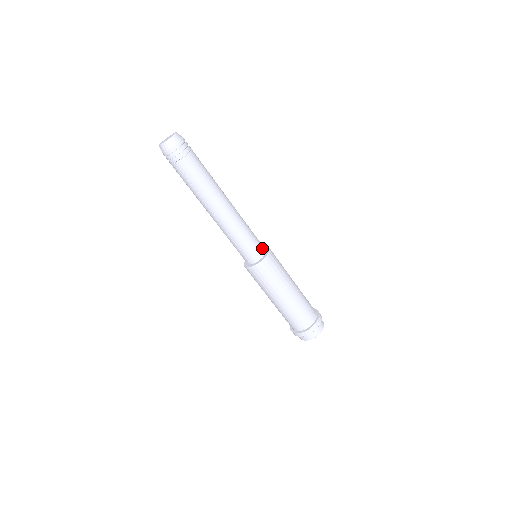
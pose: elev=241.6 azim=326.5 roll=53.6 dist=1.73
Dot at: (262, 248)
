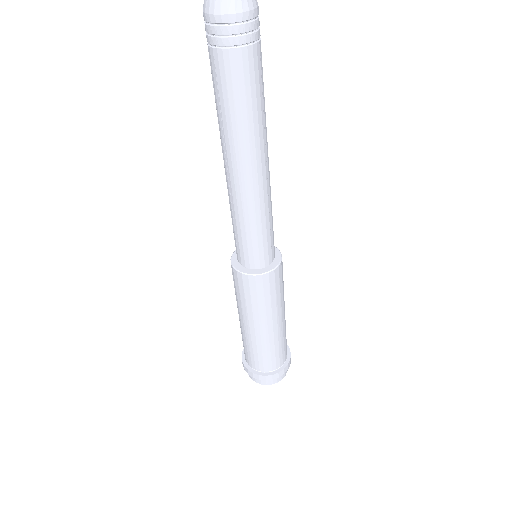
Dot at: (270, 256)
